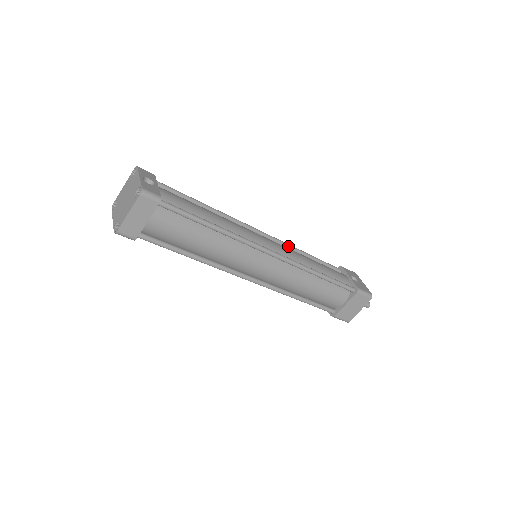
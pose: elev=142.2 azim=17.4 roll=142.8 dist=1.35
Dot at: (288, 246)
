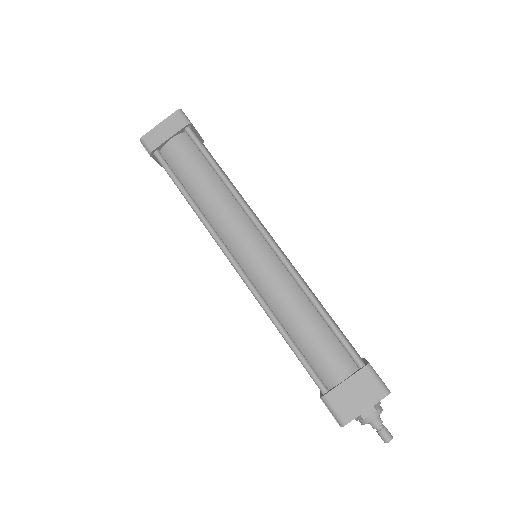
Dot at: occluded
